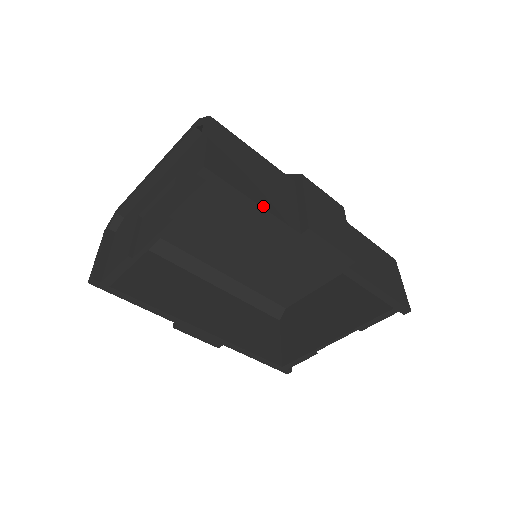
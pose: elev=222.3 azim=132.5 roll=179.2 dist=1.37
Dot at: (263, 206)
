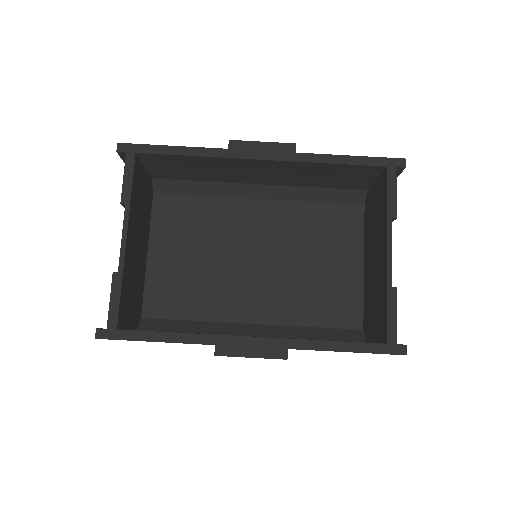
Dot at: (181, 147)
